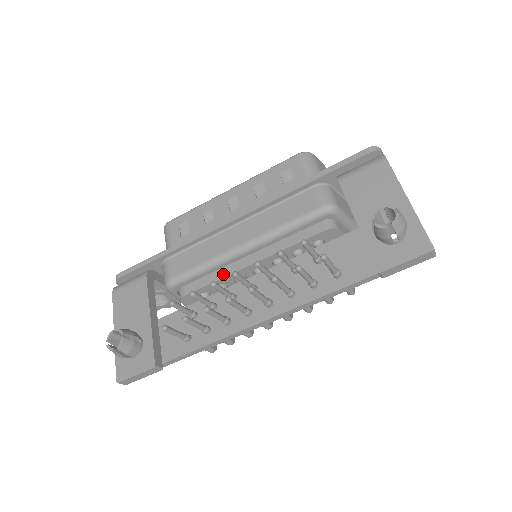
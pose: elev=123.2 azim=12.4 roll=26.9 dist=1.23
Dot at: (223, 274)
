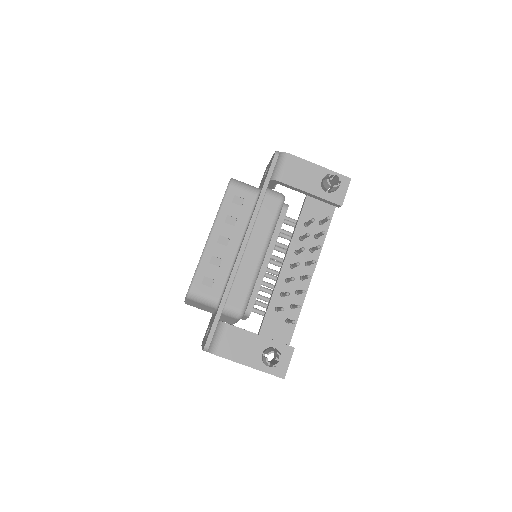
Dot at: (261, 279)
